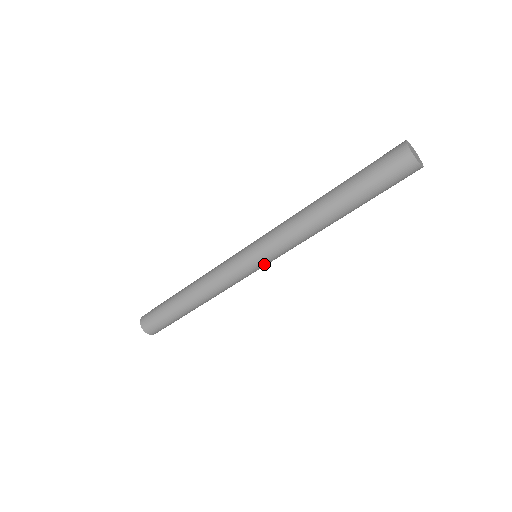
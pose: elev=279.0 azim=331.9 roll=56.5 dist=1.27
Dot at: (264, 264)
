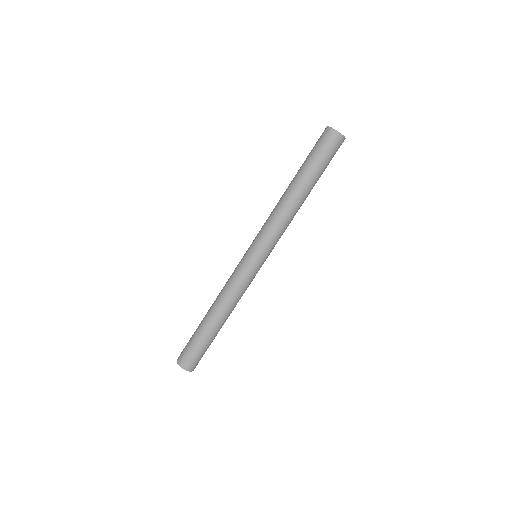
Dot at: (267, 257)
